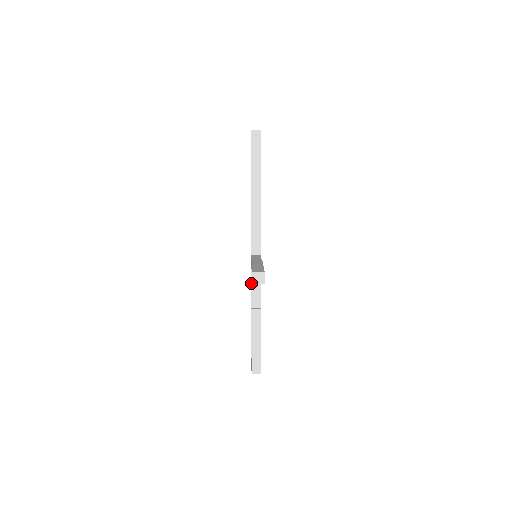
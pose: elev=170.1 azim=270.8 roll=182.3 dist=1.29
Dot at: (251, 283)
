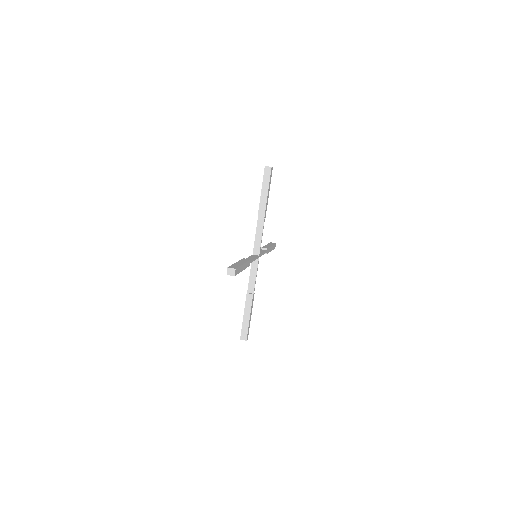
Dot at: (250, 275)
